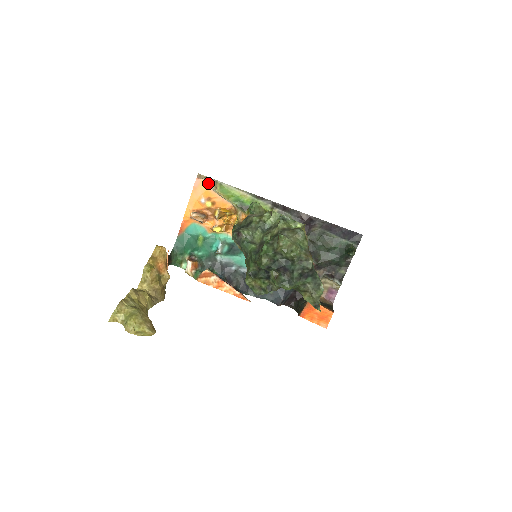
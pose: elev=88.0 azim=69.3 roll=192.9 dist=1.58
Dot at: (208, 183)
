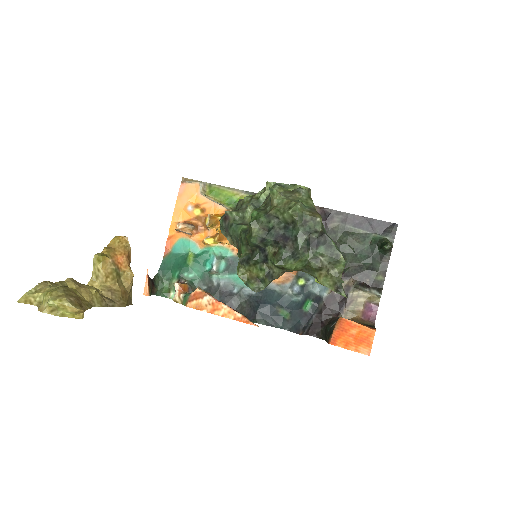
Dot at: (195, 187)
